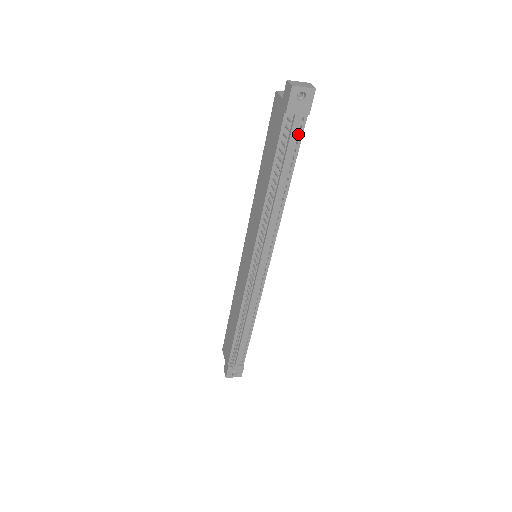
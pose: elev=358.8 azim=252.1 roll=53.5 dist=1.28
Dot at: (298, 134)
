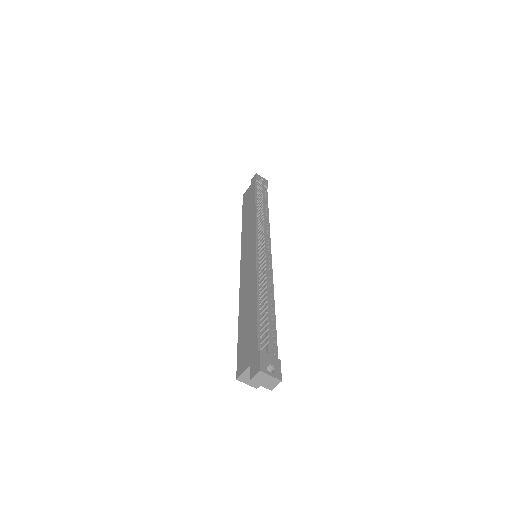
Dot at: occluded
